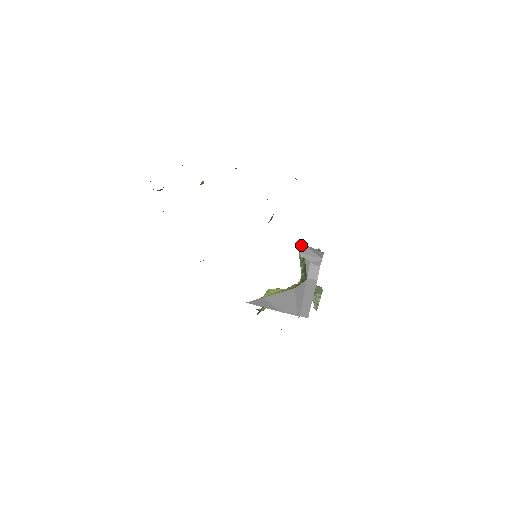
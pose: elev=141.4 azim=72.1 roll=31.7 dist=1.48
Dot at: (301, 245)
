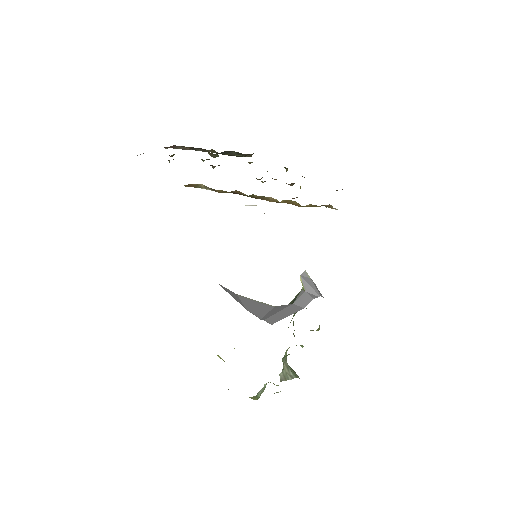
Dot at: occluded
